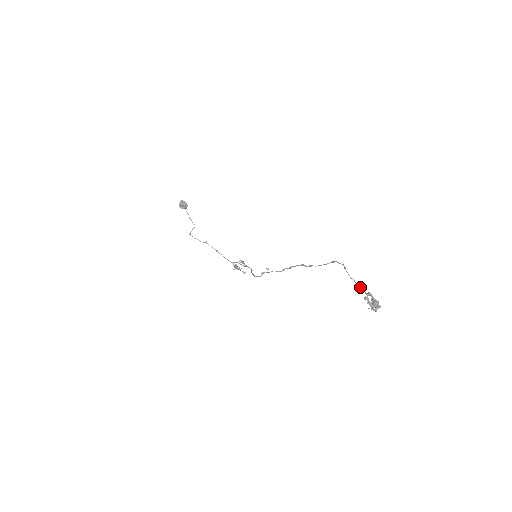
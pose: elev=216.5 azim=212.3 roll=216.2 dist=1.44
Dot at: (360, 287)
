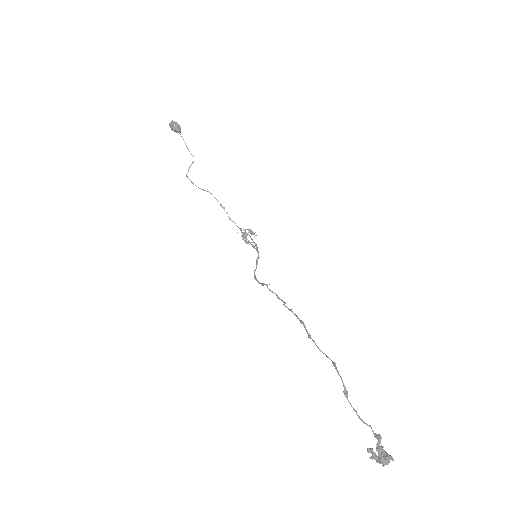
Dot at: occluded
